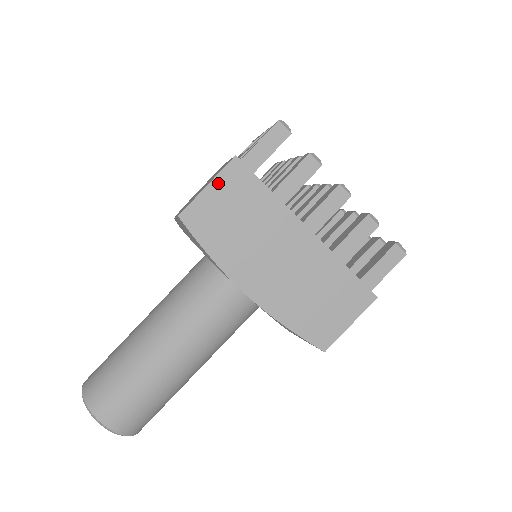
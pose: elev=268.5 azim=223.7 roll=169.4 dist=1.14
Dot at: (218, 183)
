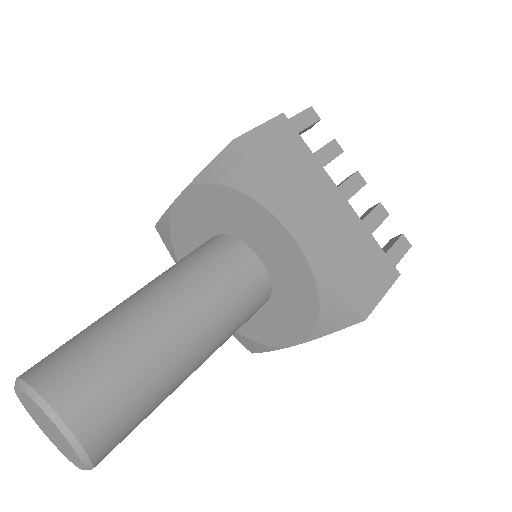
Dot at: (269, 127)
